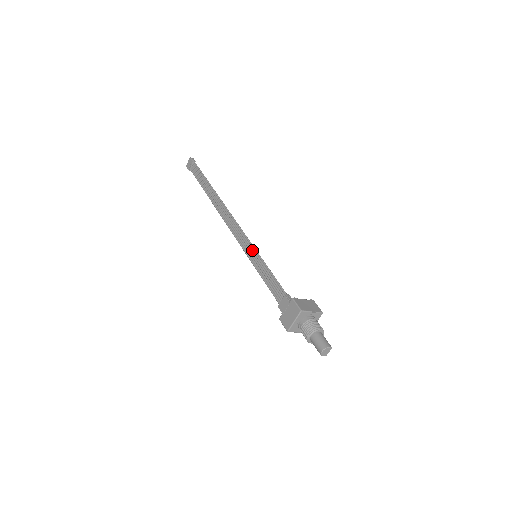
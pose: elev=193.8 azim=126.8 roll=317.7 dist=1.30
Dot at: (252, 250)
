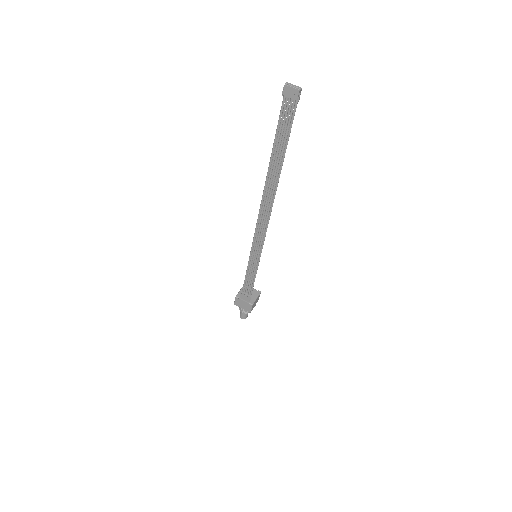
Dot at: (257, 257)
